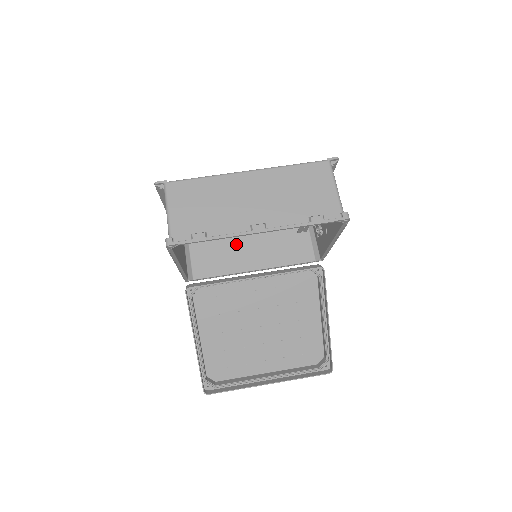
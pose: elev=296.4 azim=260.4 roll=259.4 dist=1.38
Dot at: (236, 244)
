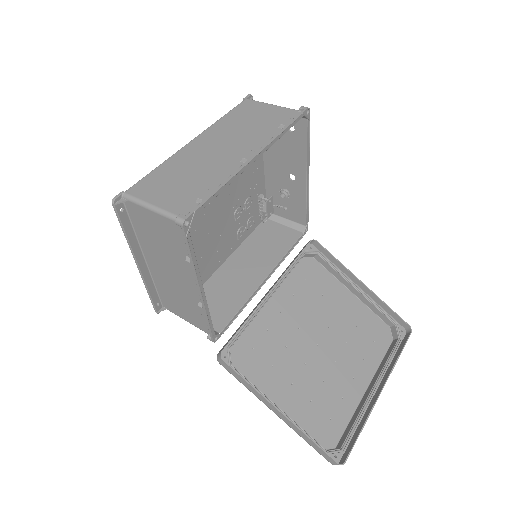
Dot at: (226, 276)
